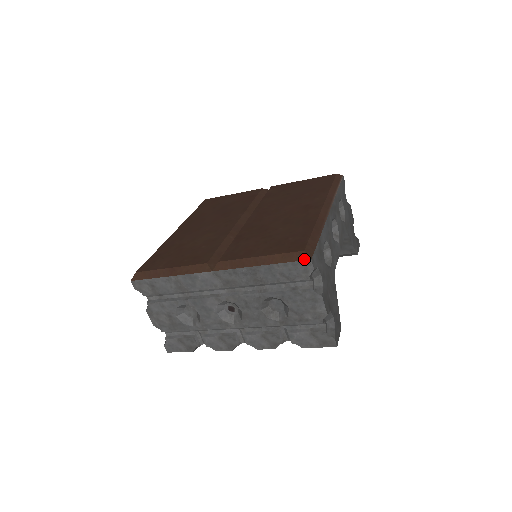
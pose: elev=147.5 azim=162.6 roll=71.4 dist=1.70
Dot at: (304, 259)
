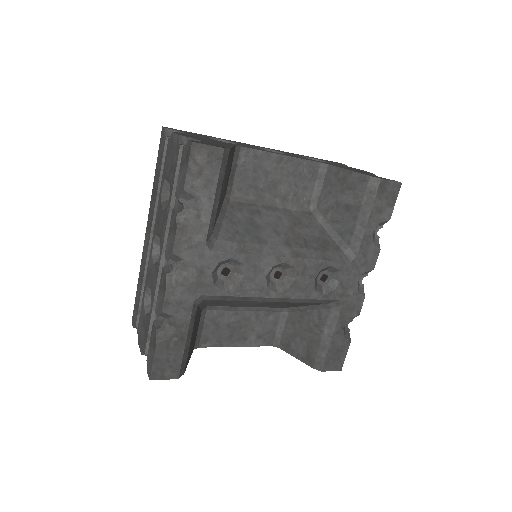
Dot at: occluded
